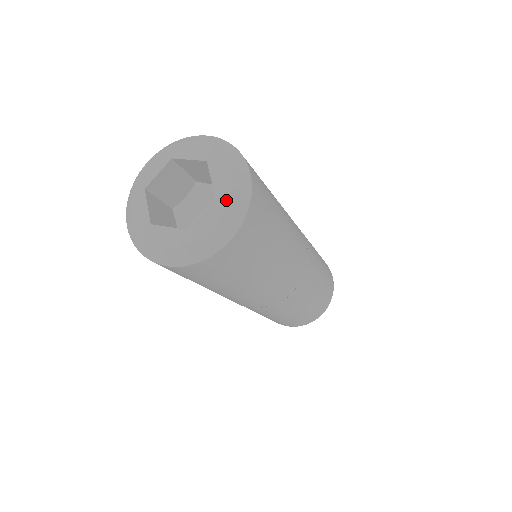
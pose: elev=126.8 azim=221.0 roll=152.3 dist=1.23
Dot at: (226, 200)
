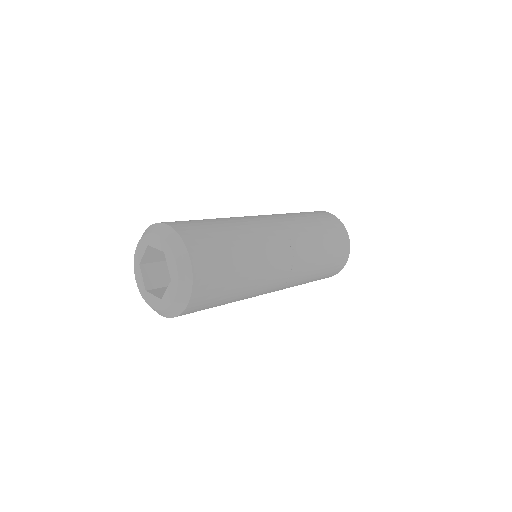
Dot at: (176, 284)
